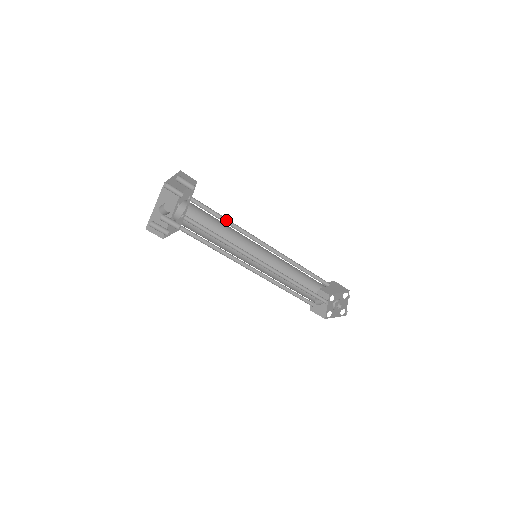
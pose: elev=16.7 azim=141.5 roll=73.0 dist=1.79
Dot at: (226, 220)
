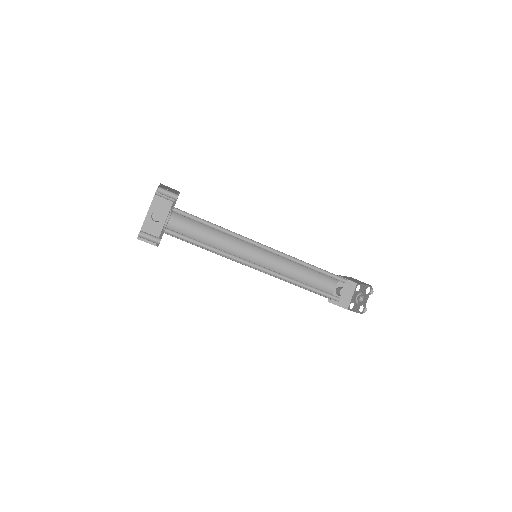
Dot at: (217, 225)
